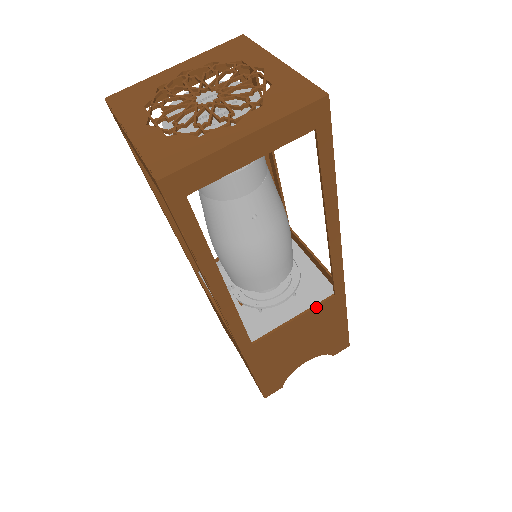
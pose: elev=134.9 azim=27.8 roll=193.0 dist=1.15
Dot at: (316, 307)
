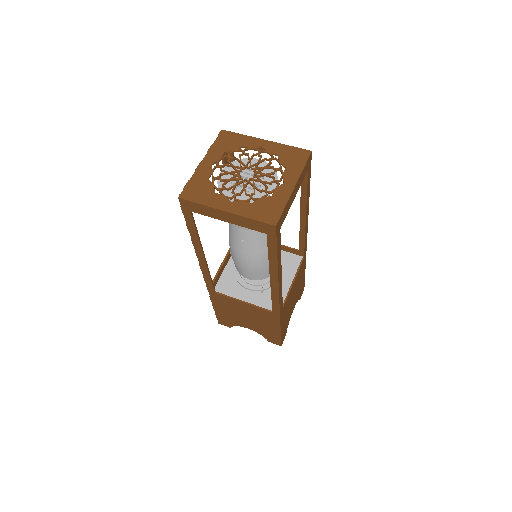
Dot at: (259, 308)
